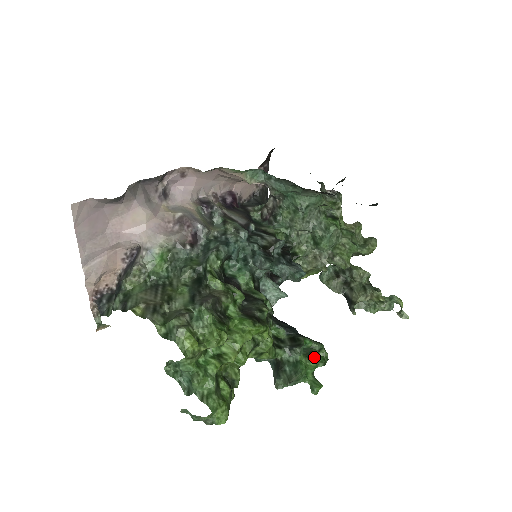
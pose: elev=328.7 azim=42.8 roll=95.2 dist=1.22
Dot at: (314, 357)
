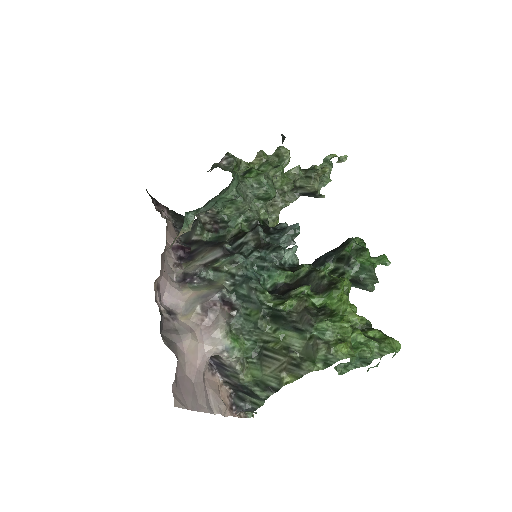
Dot at: (363, 251)
